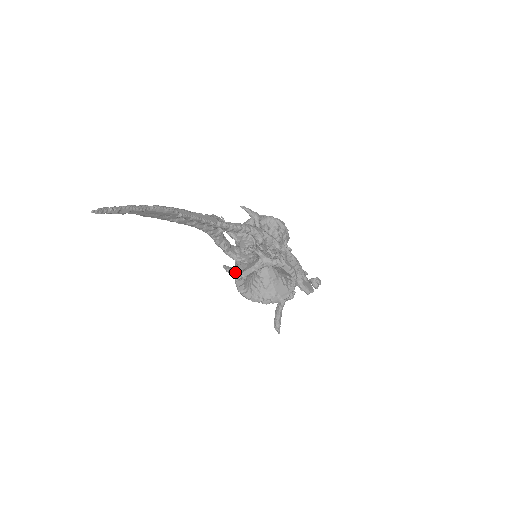
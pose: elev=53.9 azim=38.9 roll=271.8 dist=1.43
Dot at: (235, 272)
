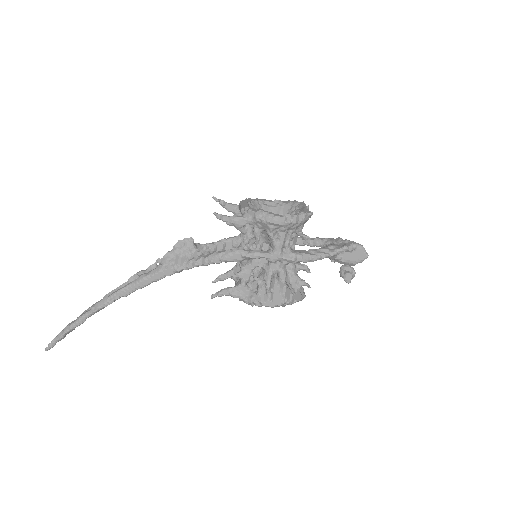
Dot at: (233, 277)
